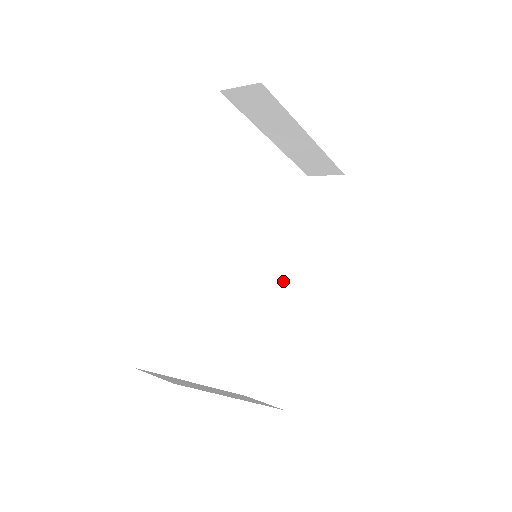
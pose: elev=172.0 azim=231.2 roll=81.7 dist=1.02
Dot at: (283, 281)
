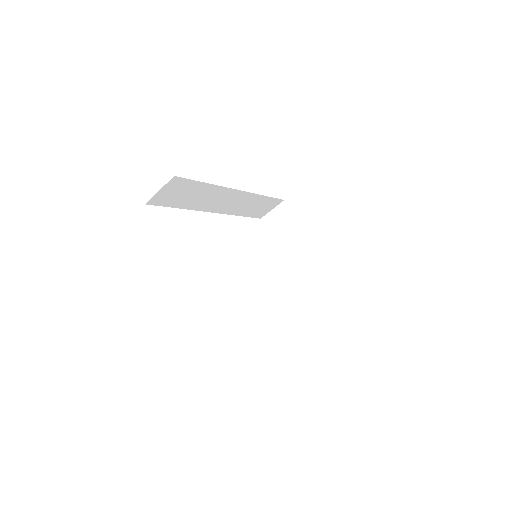
Dot at: occluded
